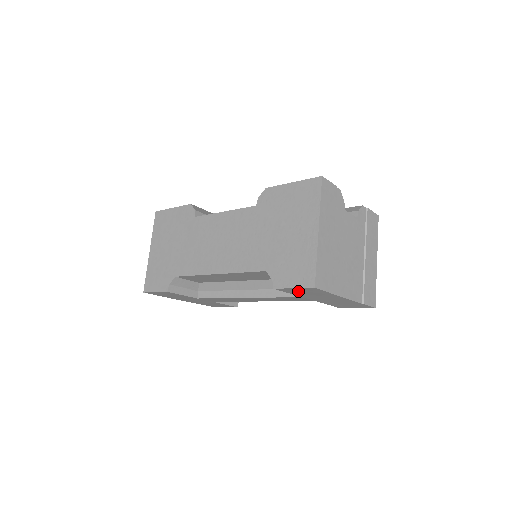
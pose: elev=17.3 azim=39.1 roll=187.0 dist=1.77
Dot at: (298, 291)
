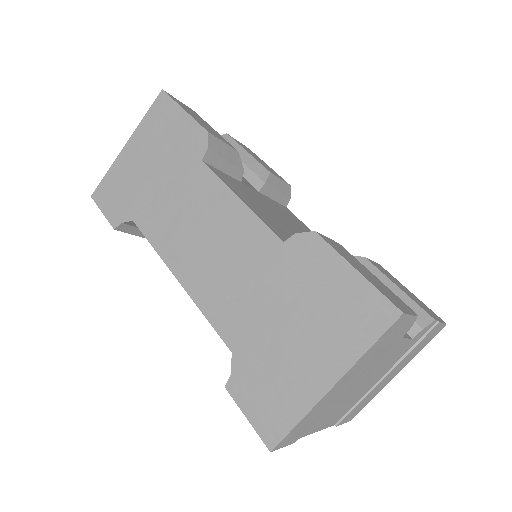
Dot at: occluded
